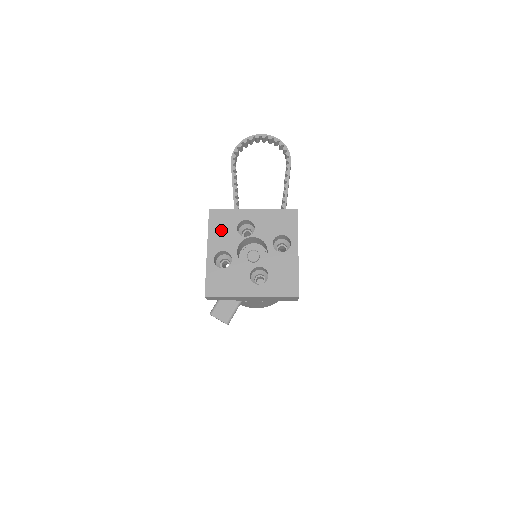
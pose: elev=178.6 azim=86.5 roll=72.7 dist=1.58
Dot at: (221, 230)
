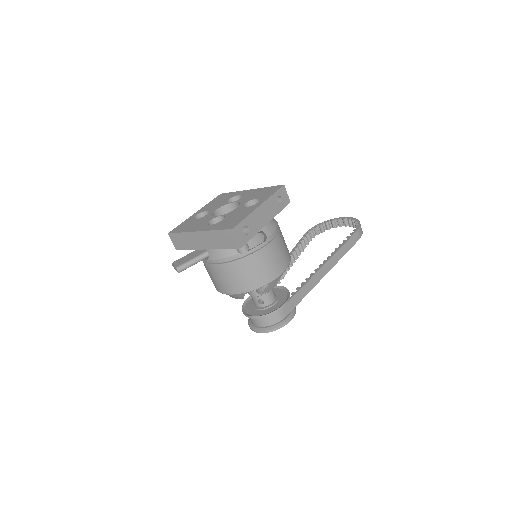
Dot at: (217, 202)
